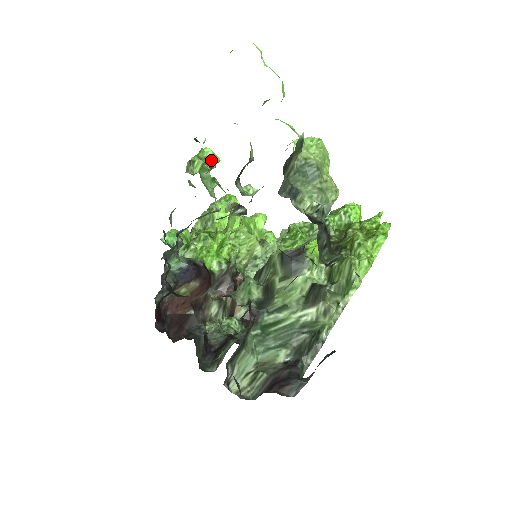
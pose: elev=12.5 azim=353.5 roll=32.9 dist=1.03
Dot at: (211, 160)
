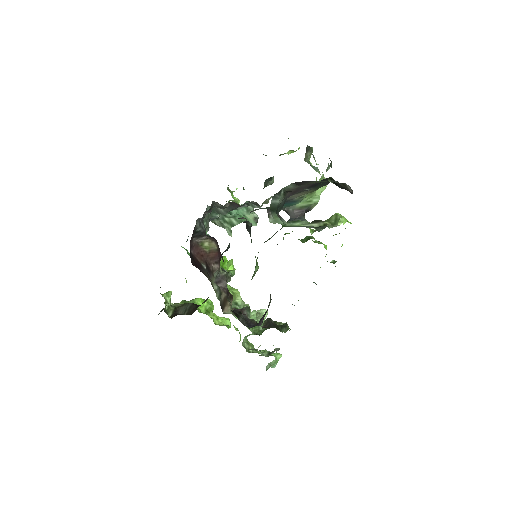
Dot at: (236, 202)
